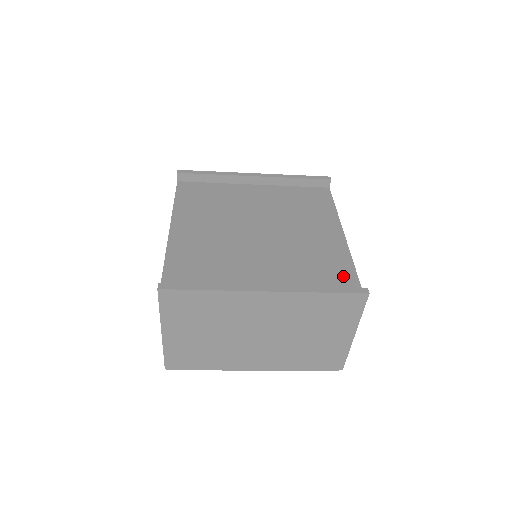
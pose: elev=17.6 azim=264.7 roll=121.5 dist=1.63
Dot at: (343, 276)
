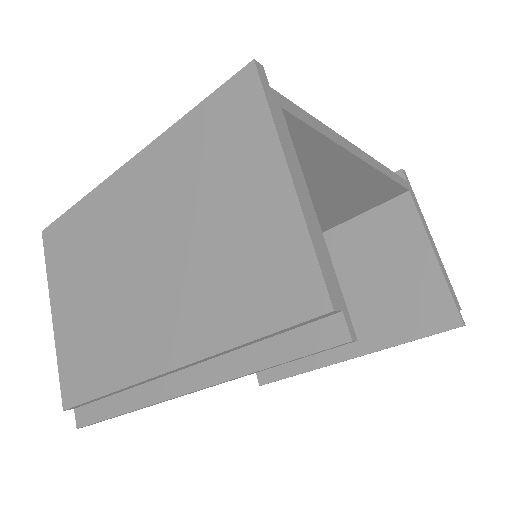
Dot at: occluded
